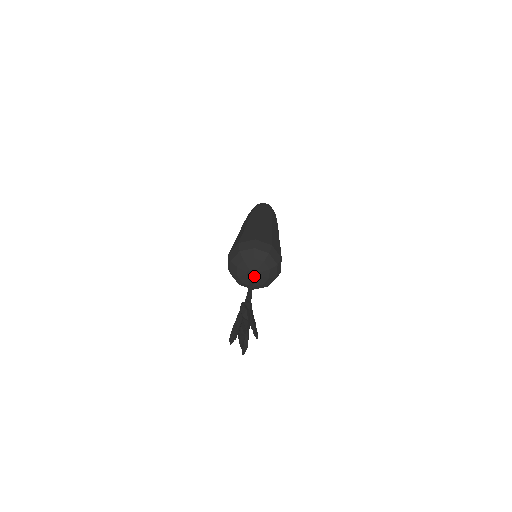
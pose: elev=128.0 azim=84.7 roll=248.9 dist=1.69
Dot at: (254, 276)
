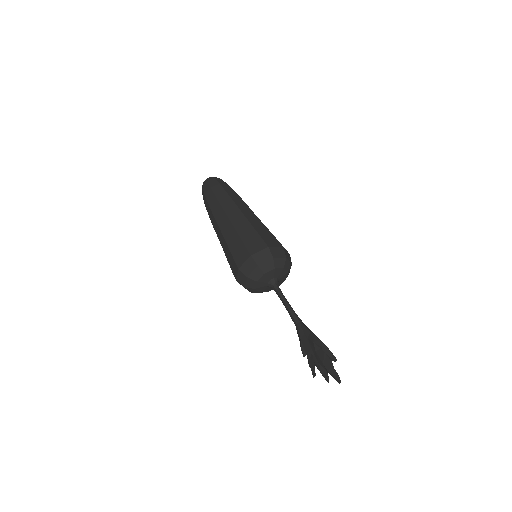
Dot at: (278, 286)
